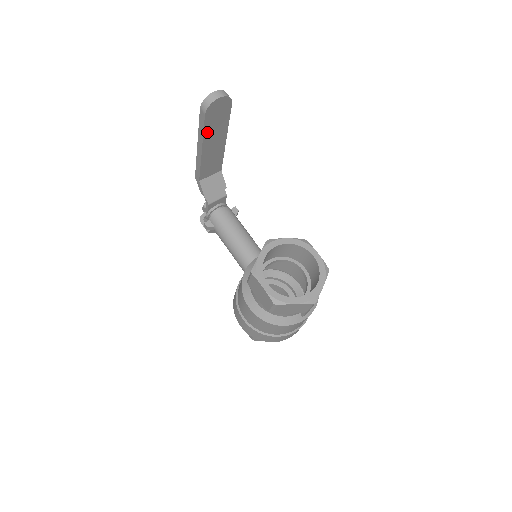
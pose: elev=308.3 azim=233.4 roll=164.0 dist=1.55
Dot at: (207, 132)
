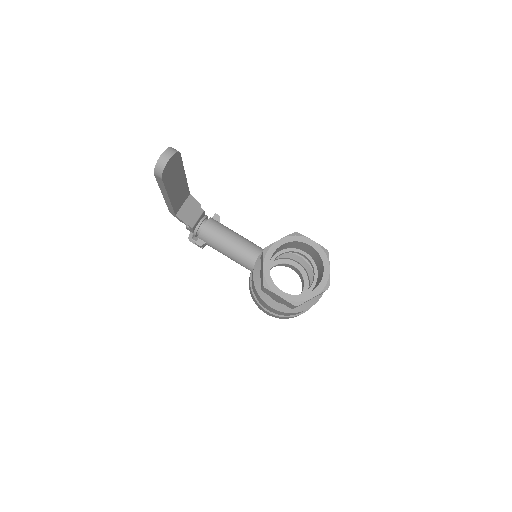
Dot at: (168, 186)
